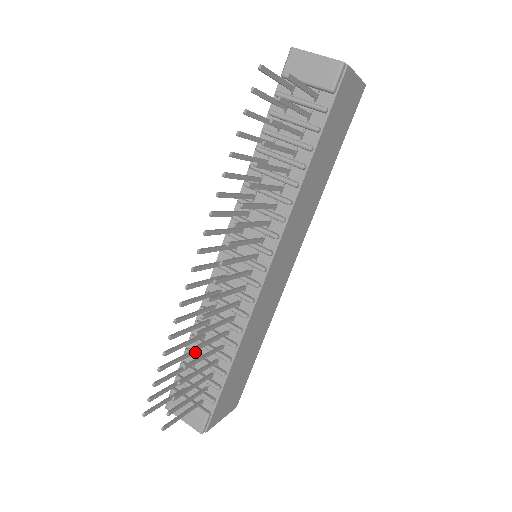
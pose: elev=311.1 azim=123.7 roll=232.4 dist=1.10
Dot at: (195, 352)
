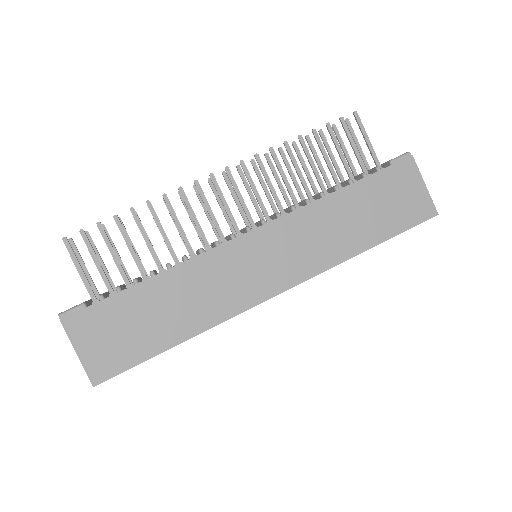
Dot at: occluded
